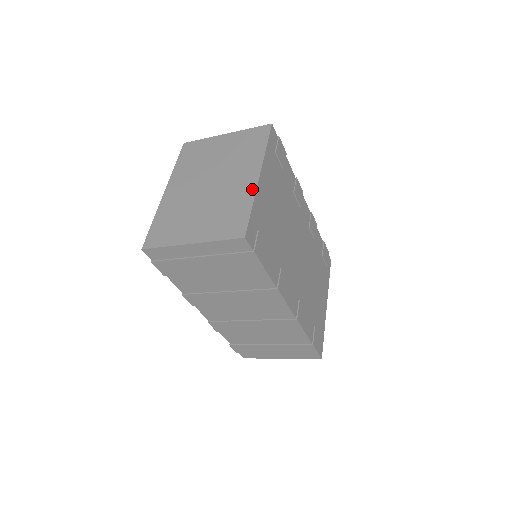
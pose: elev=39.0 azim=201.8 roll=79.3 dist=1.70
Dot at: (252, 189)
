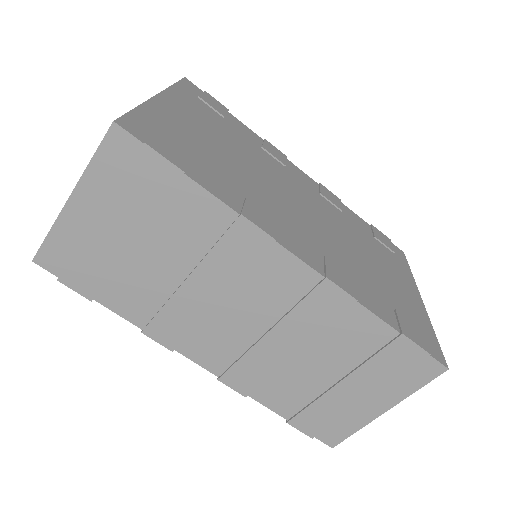
Dot at: occluded
